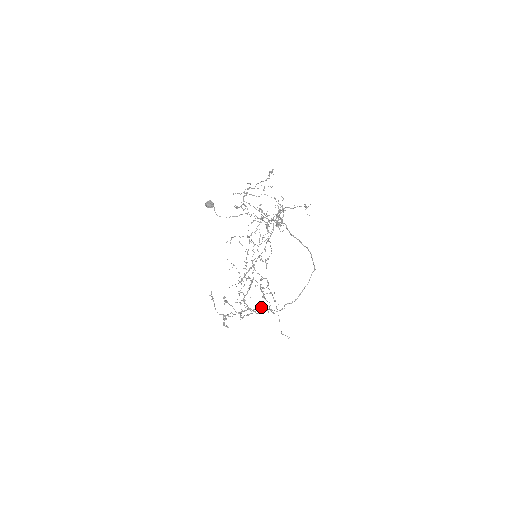
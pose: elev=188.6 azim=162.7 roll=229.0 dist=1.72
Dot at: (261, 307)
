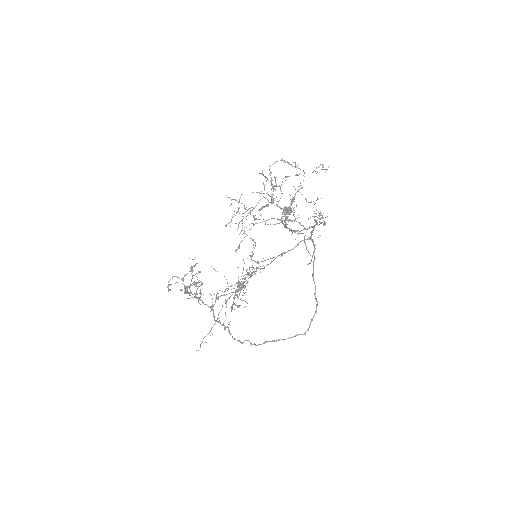
Dot at: occluded
